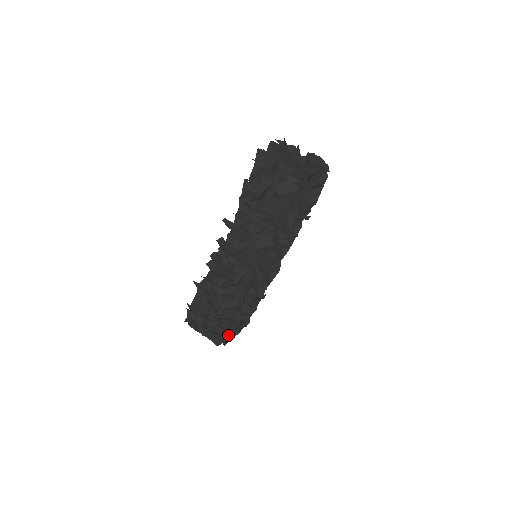
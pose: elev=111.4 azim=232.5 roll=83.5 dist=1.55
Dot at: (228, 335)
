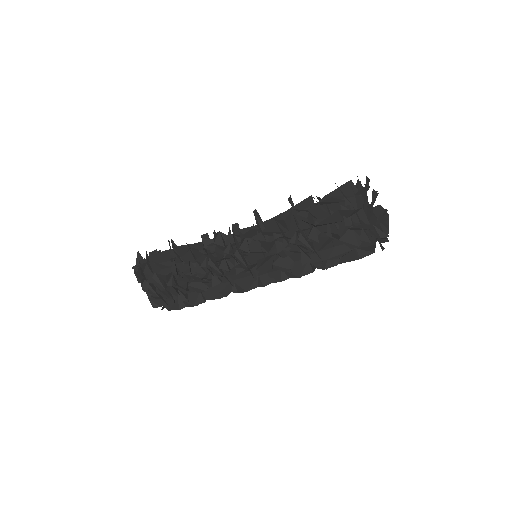
Dot at: (174, 307)
